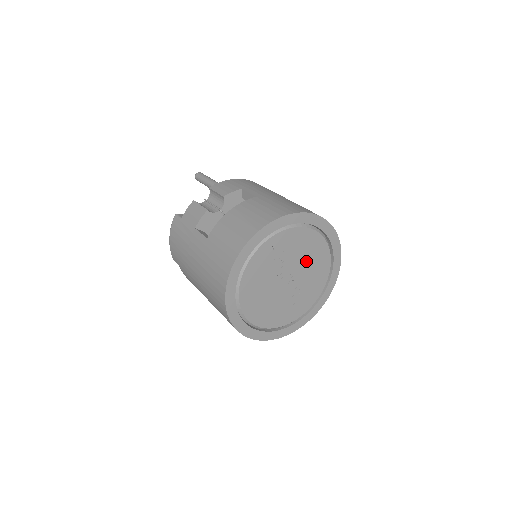
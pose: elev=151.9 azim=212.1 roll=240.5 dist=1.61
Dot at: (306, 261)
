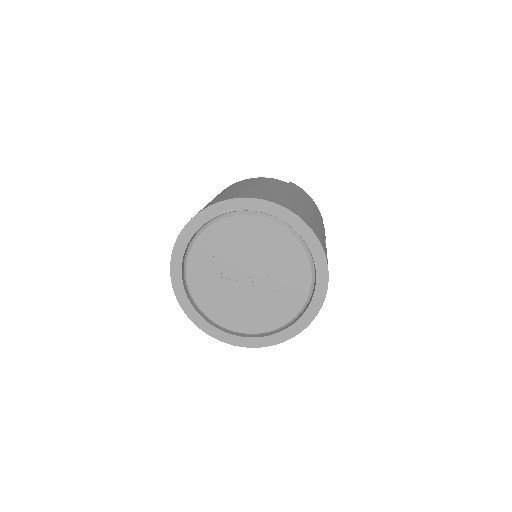
Dot at: (253, 248)
